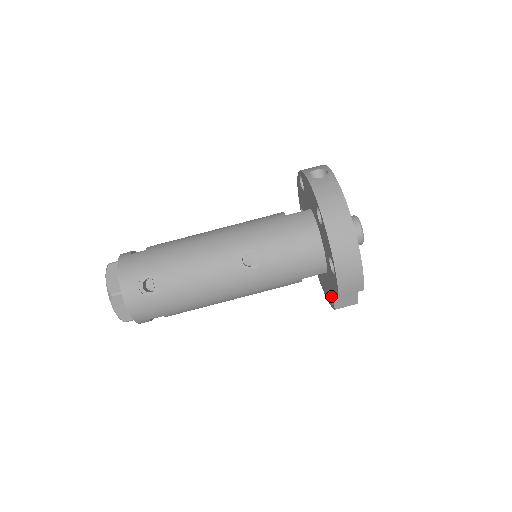
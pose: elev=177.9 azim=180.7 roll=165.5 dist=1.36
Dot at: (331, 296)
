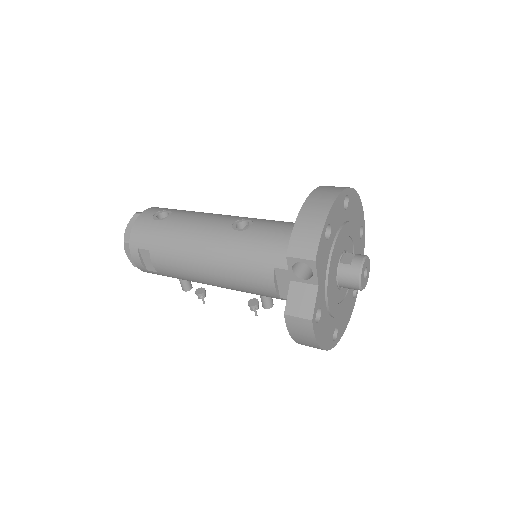
Dot at: occluded
